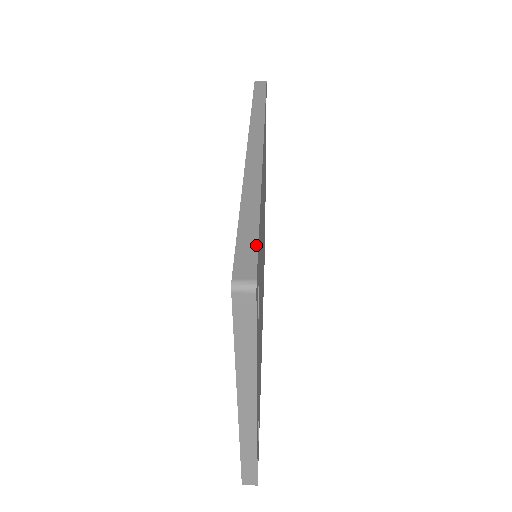
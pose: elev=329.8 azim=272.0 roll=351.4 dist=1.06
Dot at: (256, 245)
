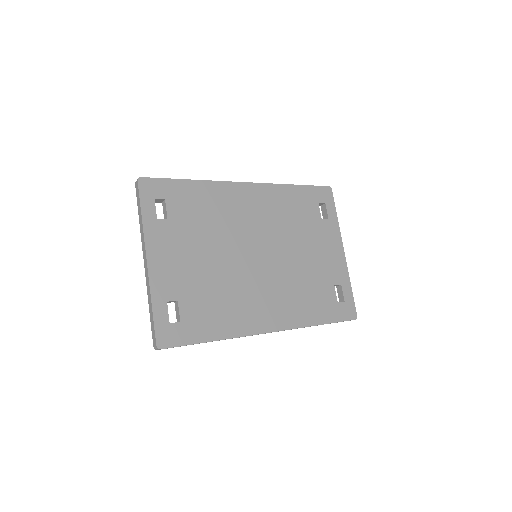
Dot at: (162, 178)
